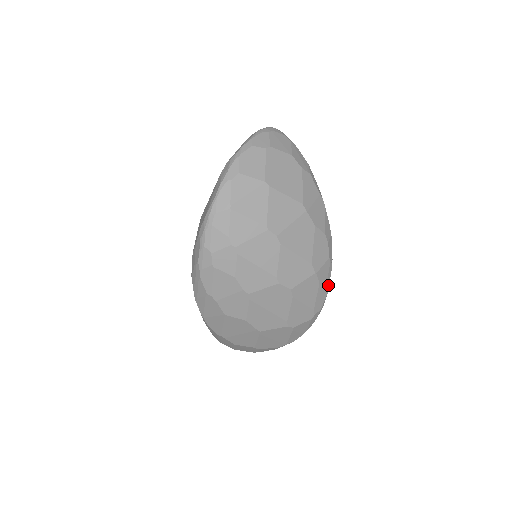
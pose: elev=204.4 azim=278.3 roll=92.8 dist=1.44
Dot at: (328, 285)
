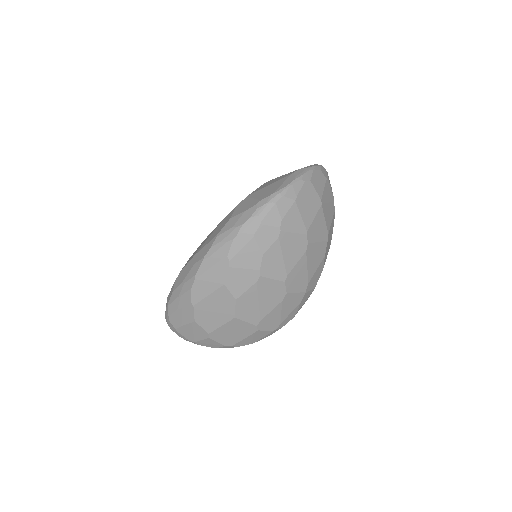
Dot at: occluded
